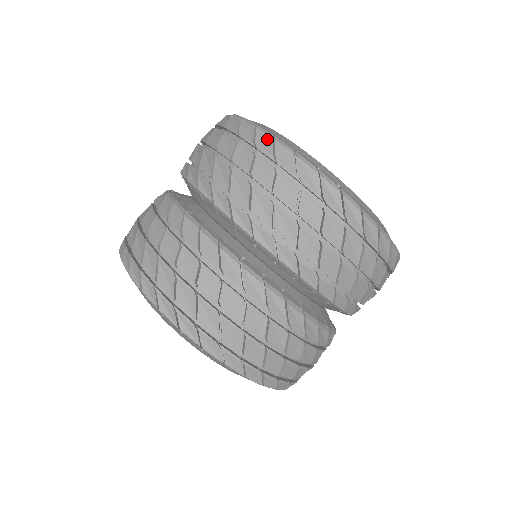
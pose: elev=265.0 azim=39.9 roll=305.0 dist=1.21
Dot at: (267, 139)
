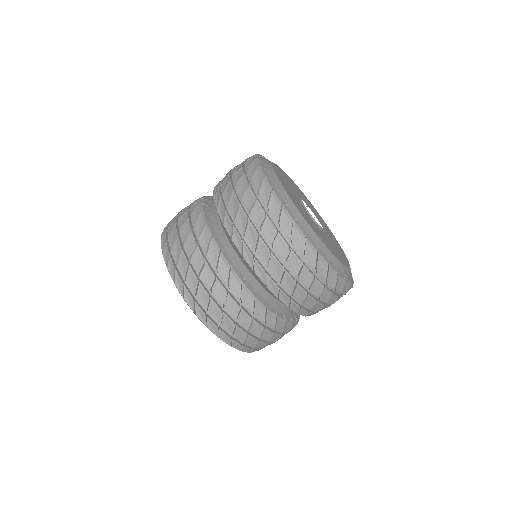
Dot at: (288, 222)
